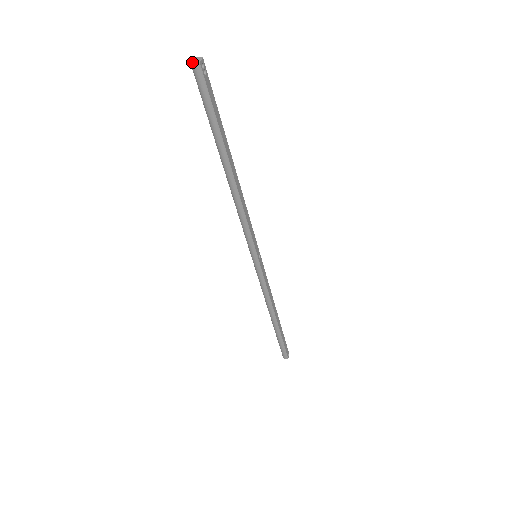
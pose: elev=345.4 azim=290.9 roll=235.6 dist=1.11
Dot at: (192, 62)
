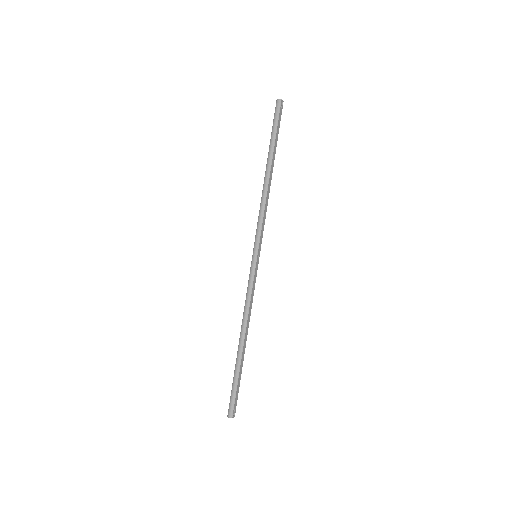
Dot at: (278, 99)
